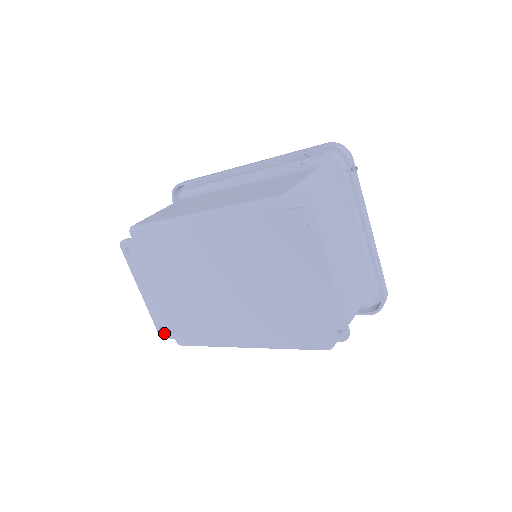
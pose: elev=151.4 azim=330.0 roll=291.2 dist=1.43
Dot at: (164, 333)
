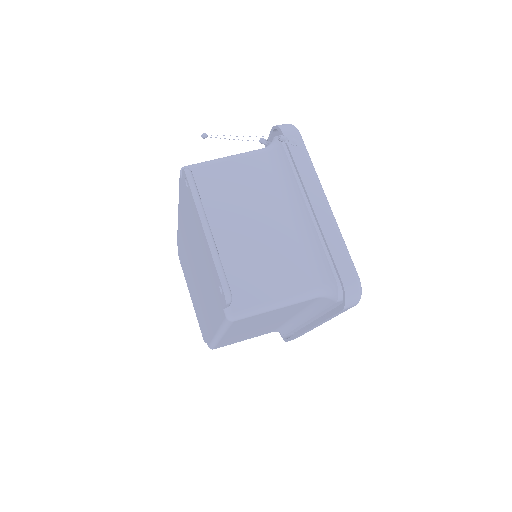
Dot at: occluded
